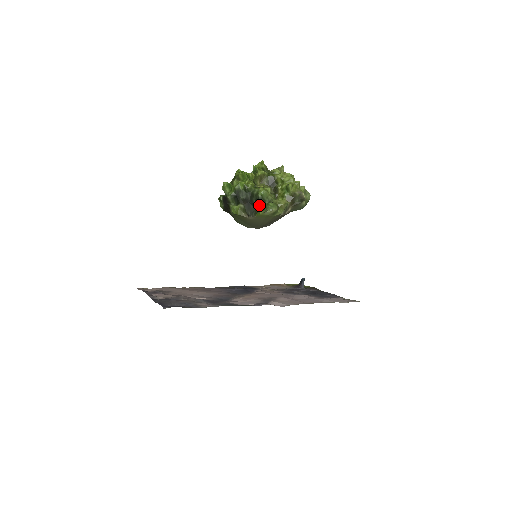
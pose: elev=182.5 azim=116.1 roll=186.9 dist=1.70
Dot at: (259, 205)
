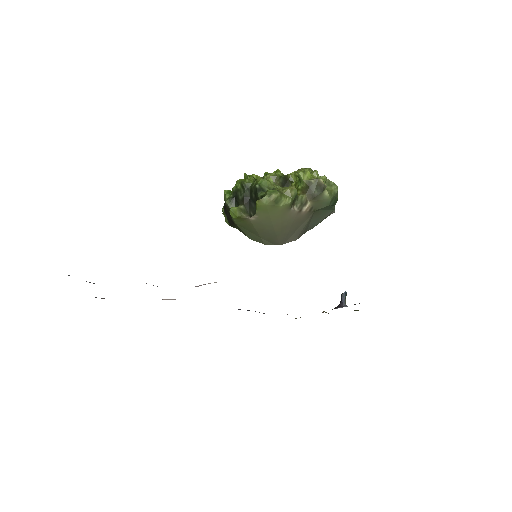
Dot at: (257, 196)
